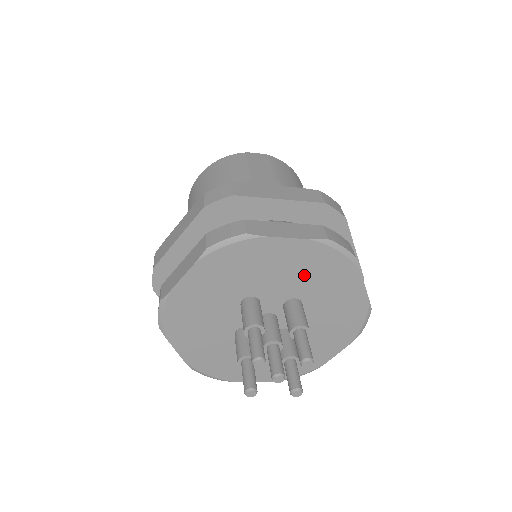
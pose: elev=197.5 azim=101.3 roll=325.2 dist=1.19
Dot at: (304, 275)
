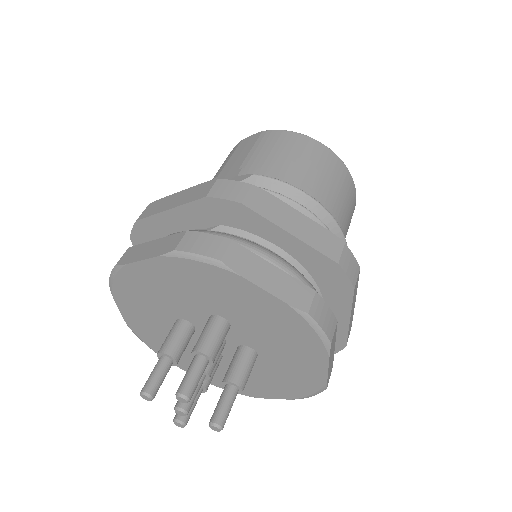
Dot at: (194, 291)
